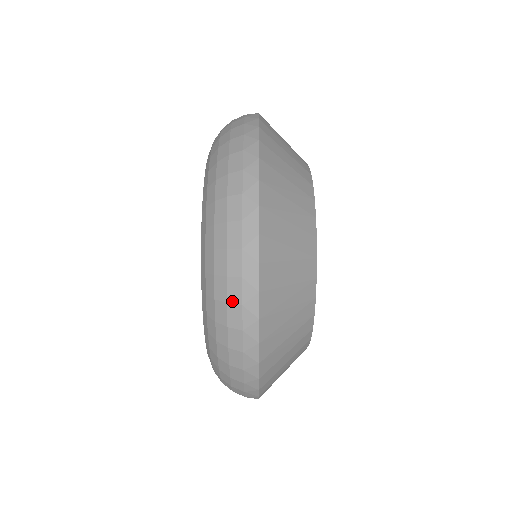
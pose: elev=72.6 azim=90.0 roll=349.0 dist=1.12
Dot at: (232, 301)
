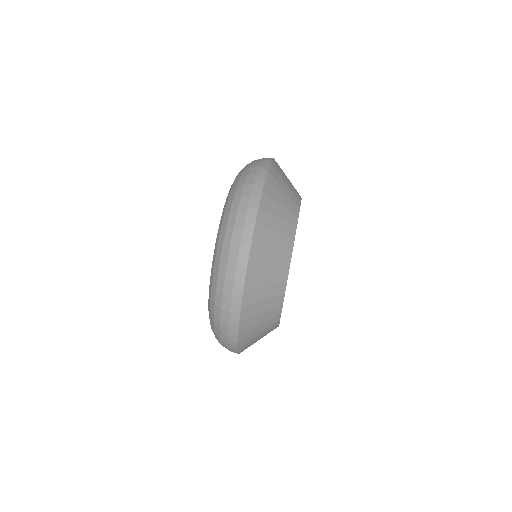
Dot at: (234, 243)
